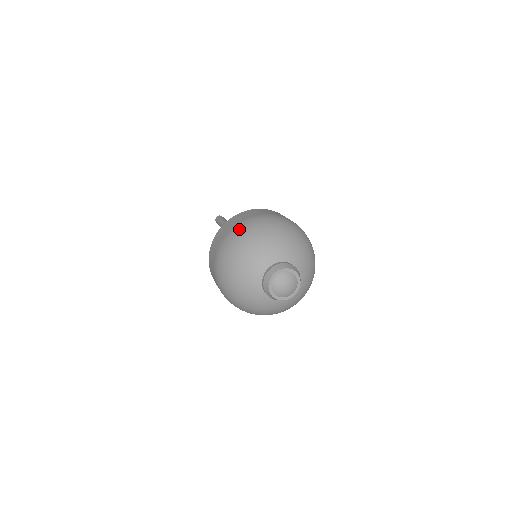
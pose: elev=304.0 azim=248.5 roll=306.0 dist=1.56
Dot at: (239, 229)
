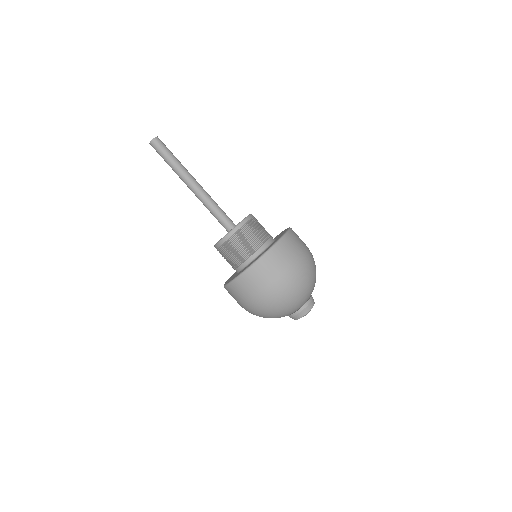
Dot at: (267, 299)
